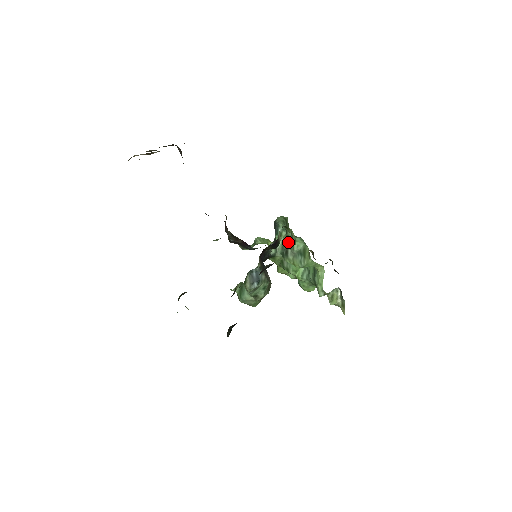
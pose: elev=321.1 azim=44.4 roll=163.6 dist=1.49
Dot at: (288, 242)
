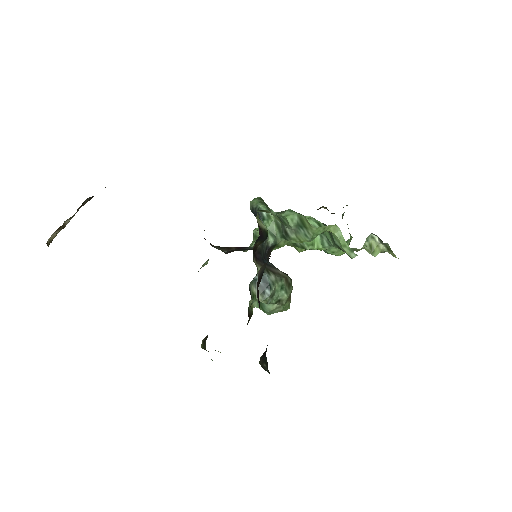
Dot at: (281, 221)
